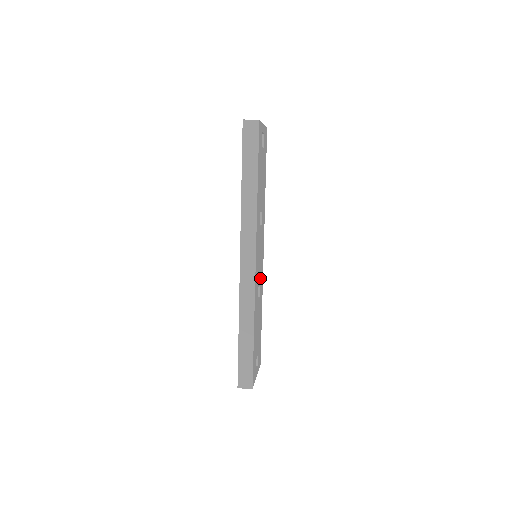
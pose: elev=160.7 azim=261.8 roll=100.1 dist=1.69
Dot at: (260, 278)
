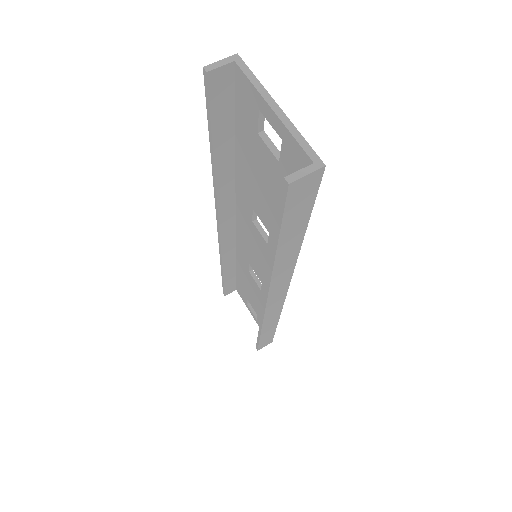
Dot at: occluded
